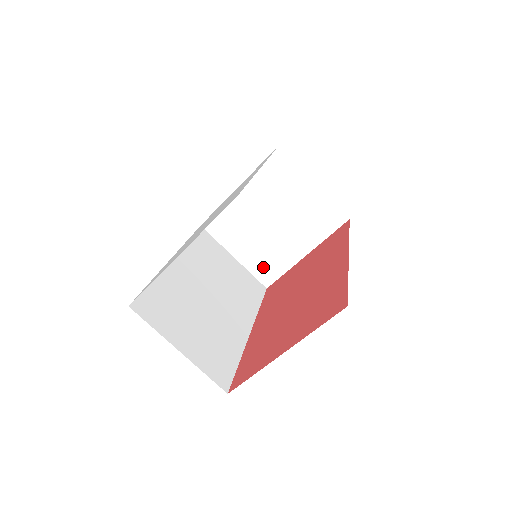
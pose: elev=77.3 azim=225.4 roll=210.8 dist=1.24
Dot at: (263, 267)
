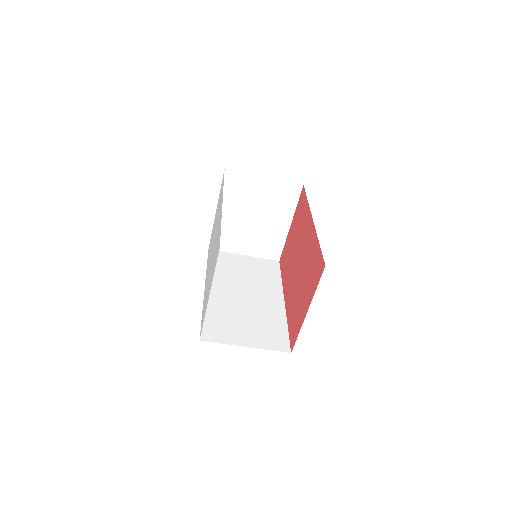
Dot at: (267, 249)
